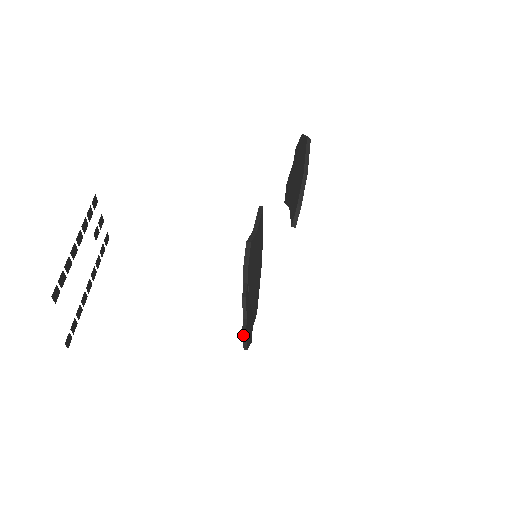
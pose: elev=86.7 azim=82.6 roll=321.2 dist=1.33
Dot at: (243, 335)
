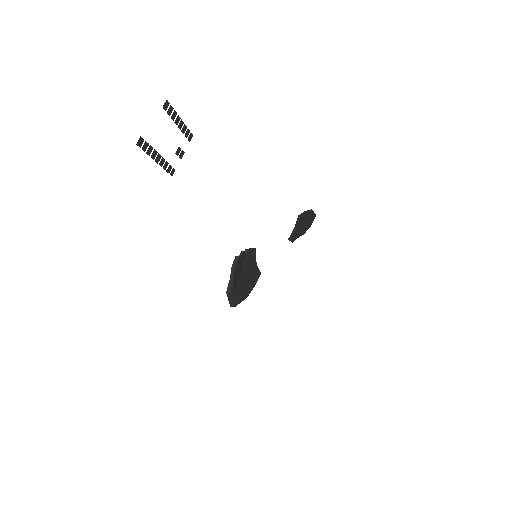
Dot at: (236, 256)
